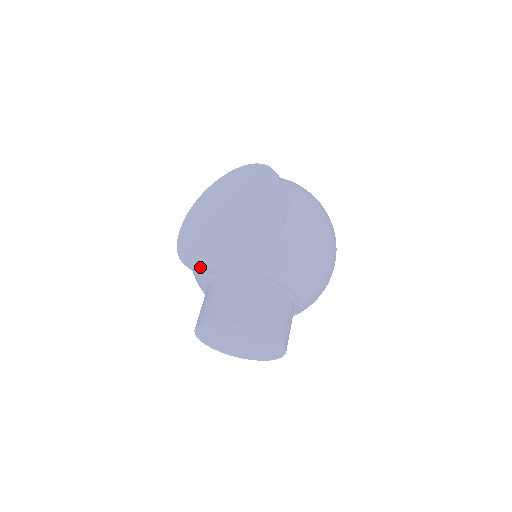
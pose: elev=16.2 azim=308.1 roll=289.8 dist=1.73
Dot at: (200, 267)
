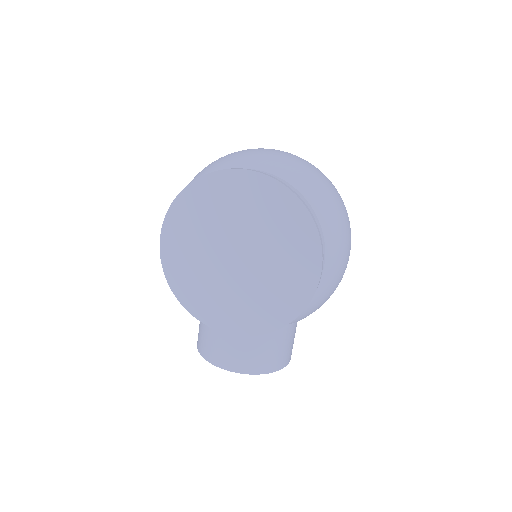
Dot at: (213, 326)
